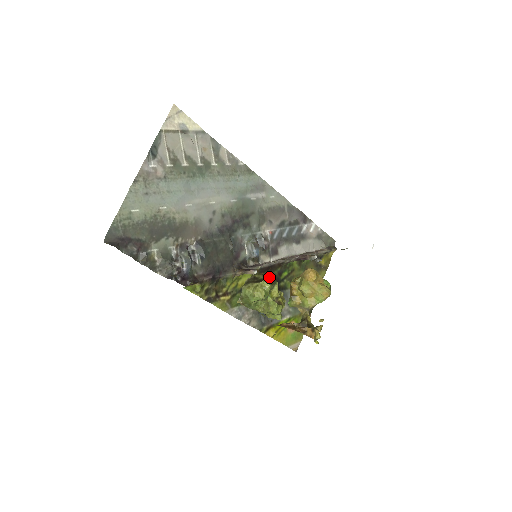
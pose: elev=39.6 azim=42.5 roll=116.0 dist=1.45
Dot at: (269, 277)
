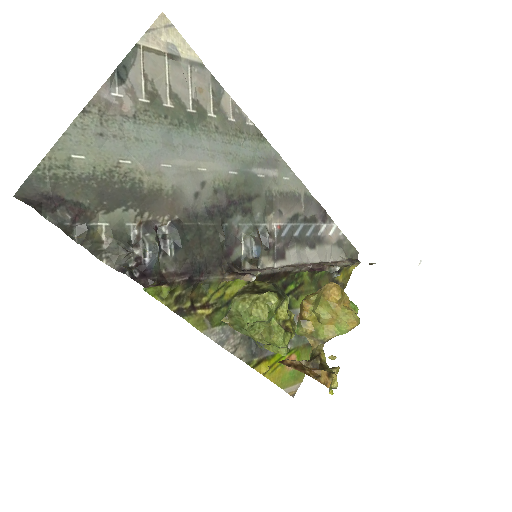
Dot at: (276, 287)
